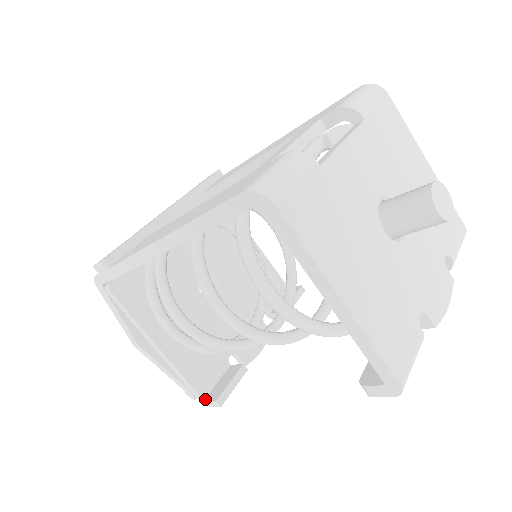
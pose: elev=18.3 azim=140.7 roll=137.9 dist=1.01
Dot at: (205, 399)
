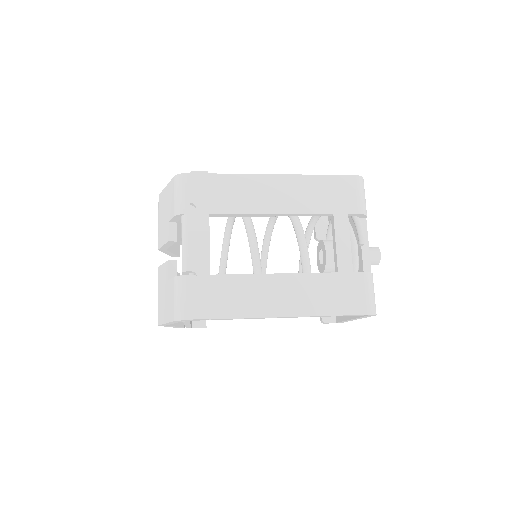
Dot at: (193, 327)
